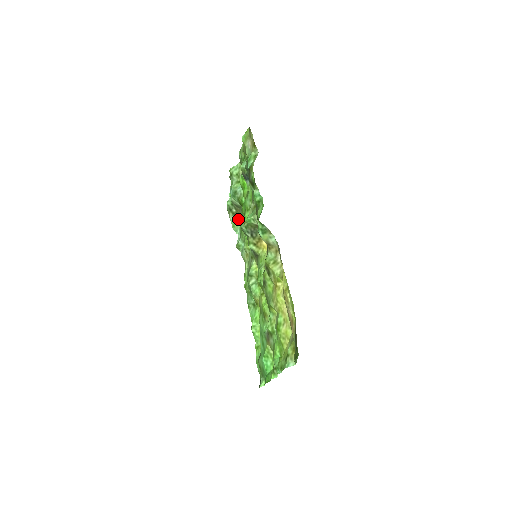
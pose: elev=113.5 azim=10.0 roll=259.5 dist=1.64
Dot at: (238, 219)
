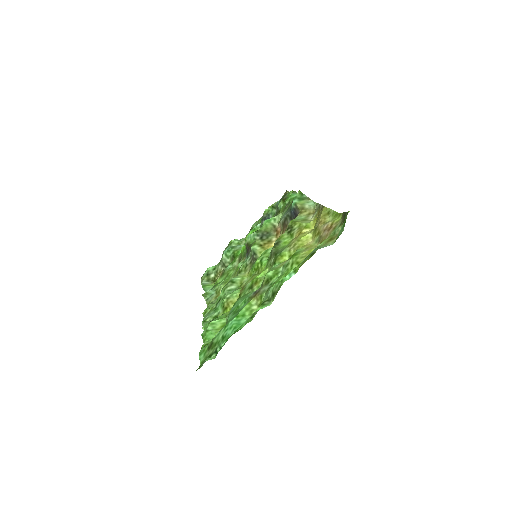
Dot at: (213, 283)
